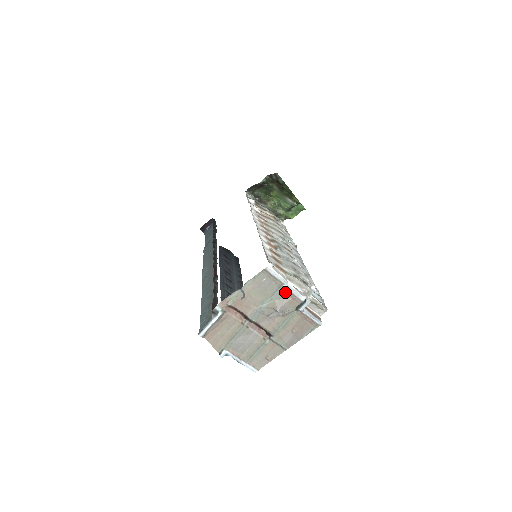
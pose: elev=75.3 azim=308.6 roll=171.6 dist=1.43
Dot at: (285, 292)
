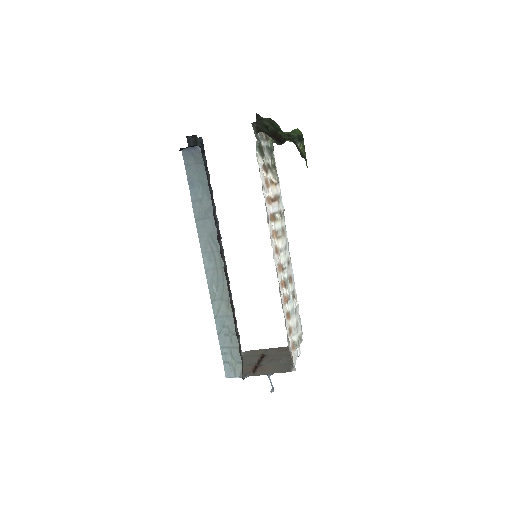
Dot at: (291, 361)
